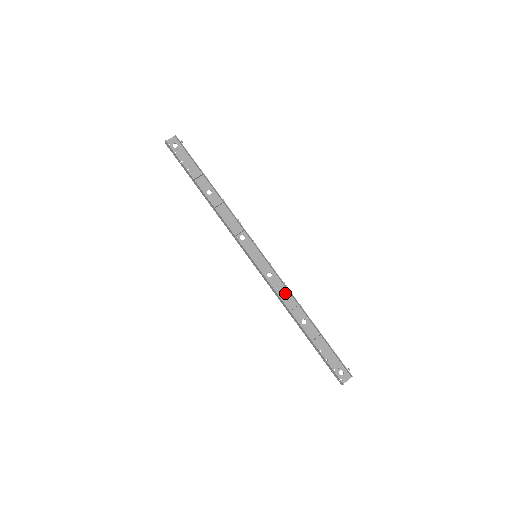
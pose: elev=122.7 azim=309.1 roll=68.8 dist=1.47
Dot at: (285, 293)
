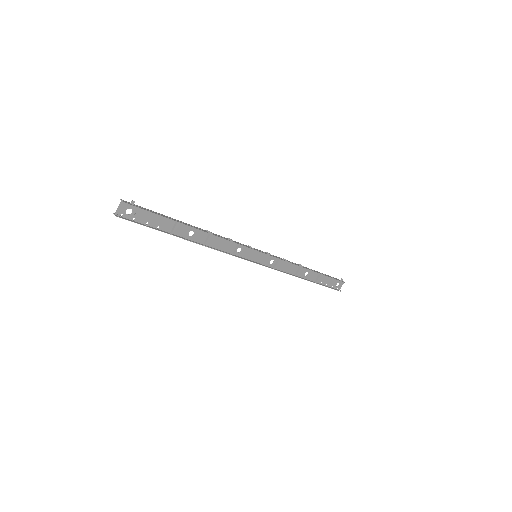
Dot at: (287, 266)
